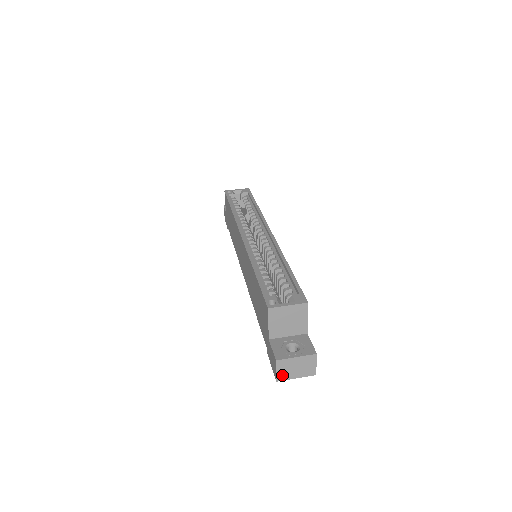
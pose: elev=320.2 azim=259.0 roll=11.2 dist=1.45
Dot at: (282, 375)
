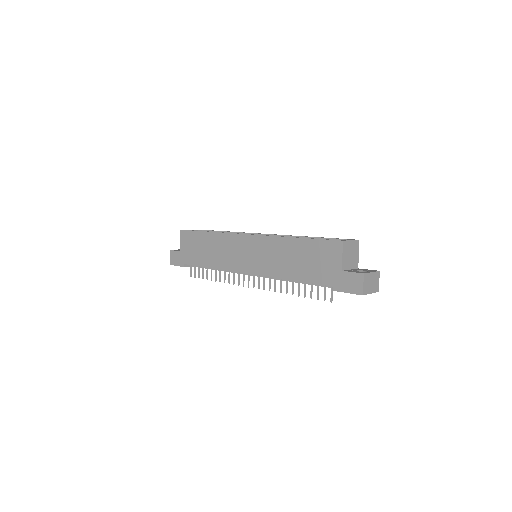
Dot at: (365, 289)
